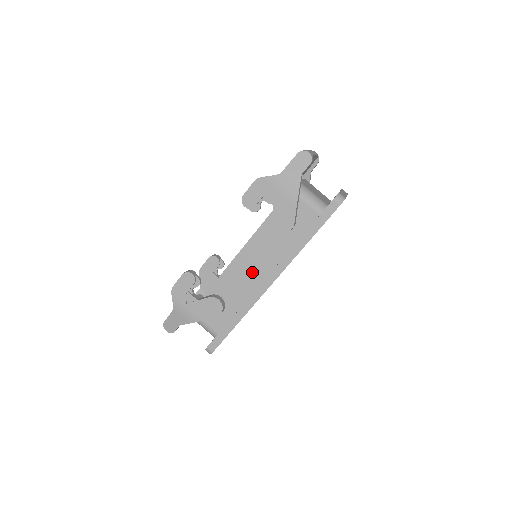
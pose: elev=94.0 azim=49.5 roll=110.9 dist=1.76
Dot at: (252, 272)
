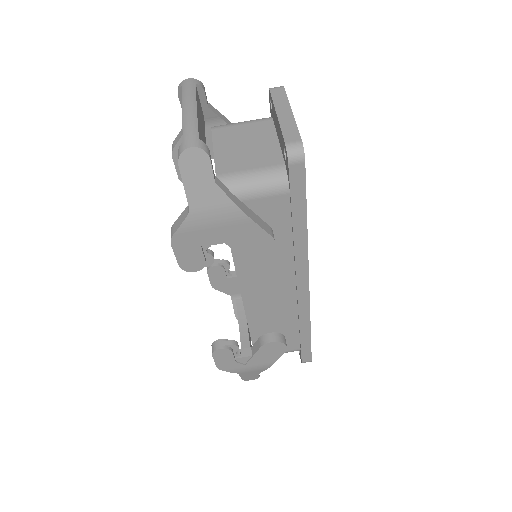
Dot at: (275, 295)
